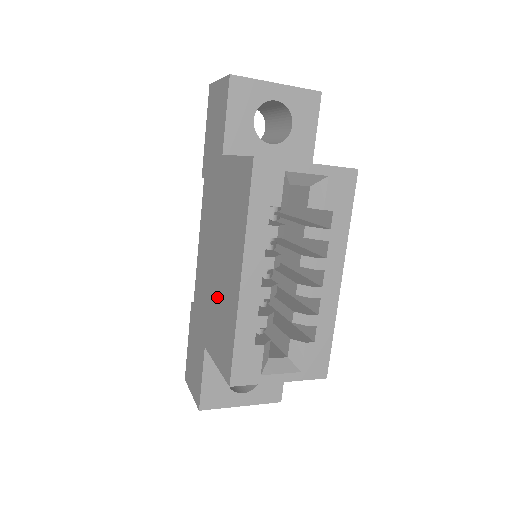
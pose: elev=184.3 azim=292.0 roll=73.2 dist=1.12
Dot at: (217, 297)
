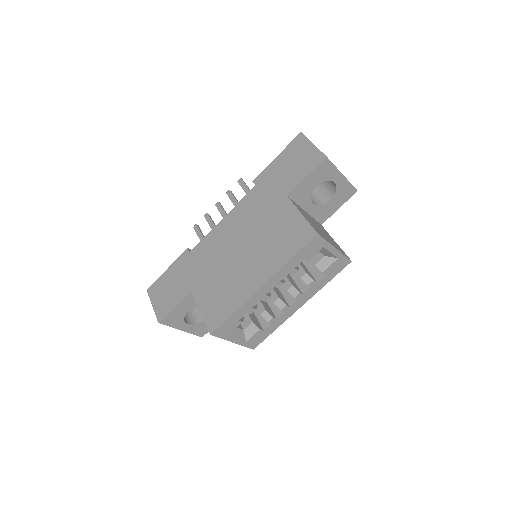
Dot at: (227, 274)
